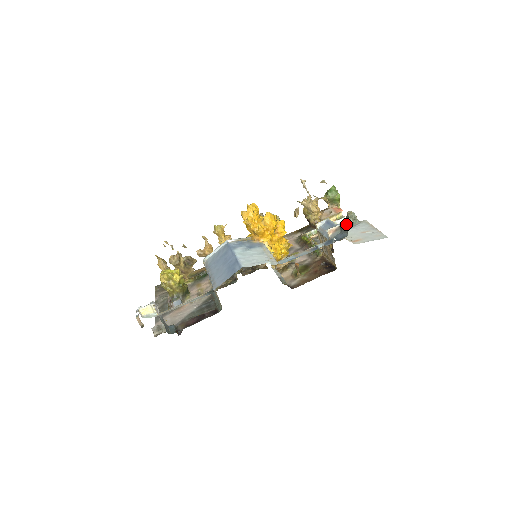
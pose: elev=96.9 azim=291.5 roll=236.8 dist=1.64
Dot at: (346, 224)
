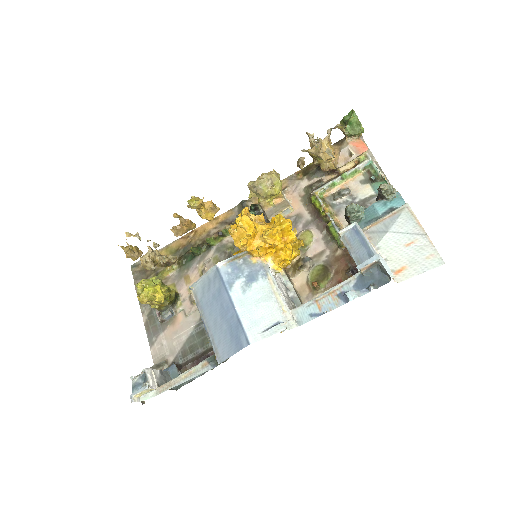
Dot at: (377, 198)
